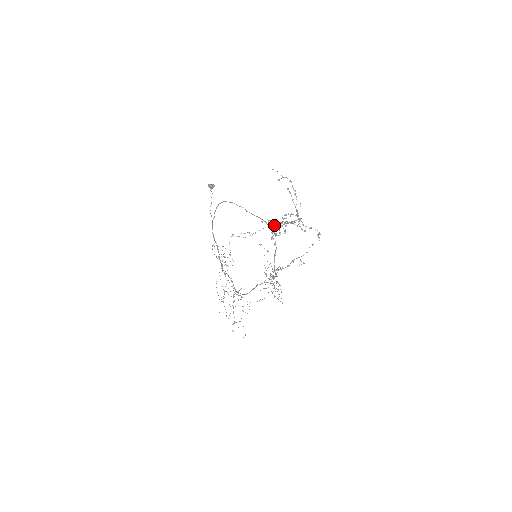
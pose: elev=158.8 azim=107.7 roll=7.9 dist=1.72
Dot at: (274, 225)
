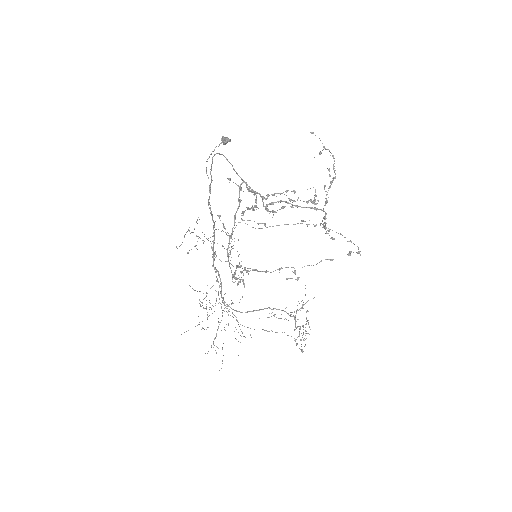
Dot at: occluded
